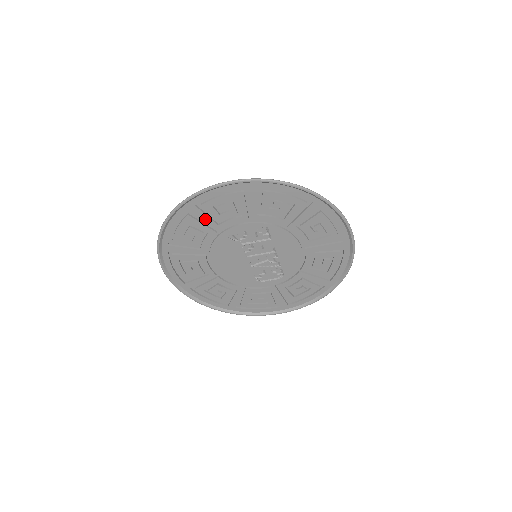
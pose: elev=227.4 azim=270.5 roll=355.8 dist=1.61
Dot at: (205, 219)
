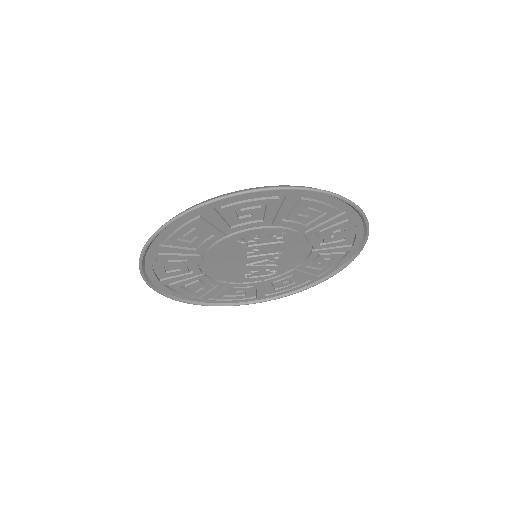
Dot at: (219, 222)
